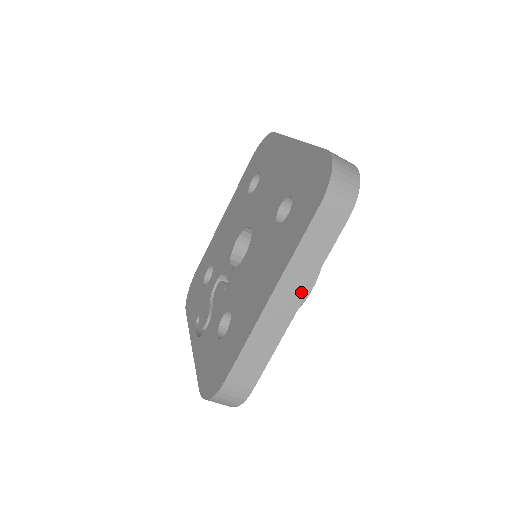
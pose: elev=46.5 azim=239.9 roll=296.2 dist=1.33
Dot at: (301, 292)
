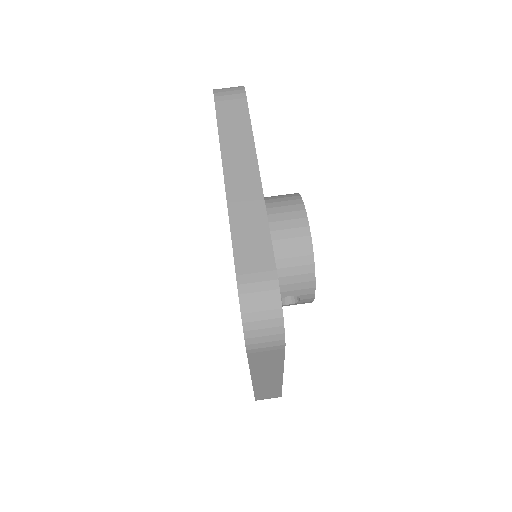
Dot at: (251, 161)
